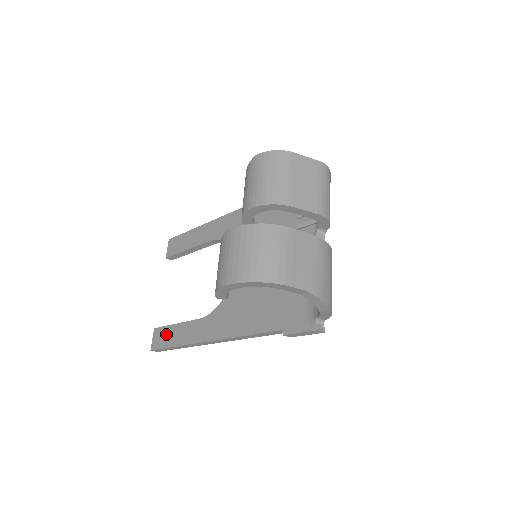
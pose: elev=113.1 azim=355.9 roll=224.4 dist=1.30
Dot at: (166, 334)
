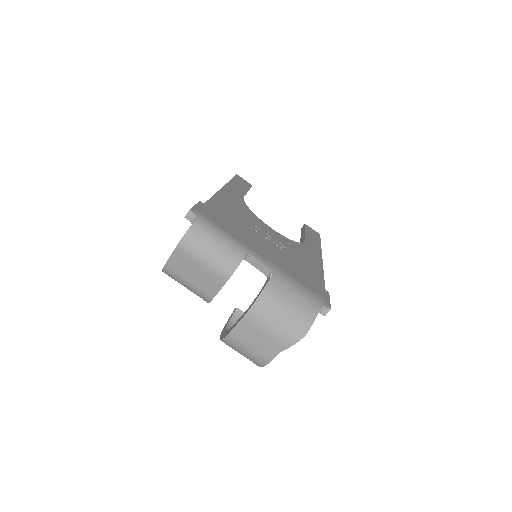
Dot at: occluded
